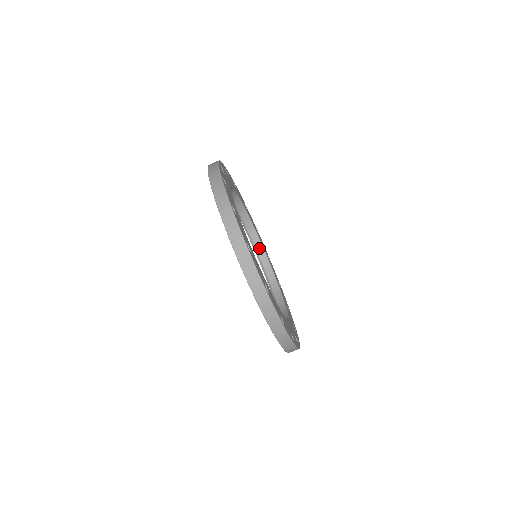
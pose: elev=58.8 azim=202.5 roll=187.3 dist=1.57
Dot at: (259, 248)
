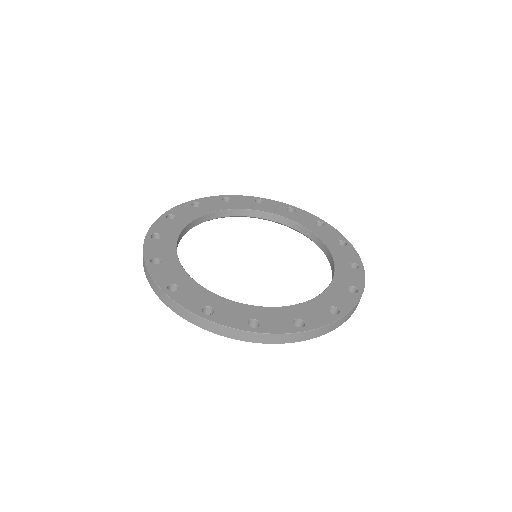
Dot at: (272, 217)
